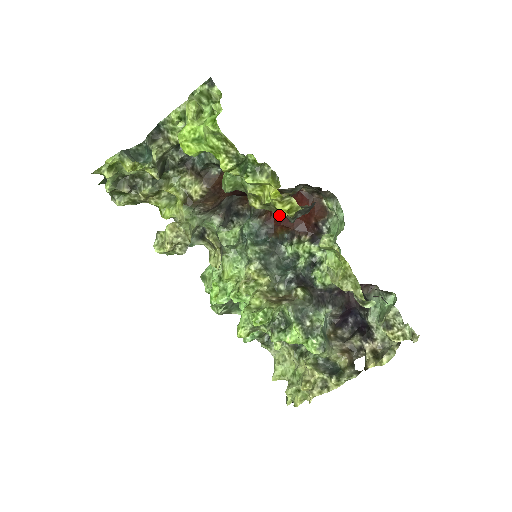
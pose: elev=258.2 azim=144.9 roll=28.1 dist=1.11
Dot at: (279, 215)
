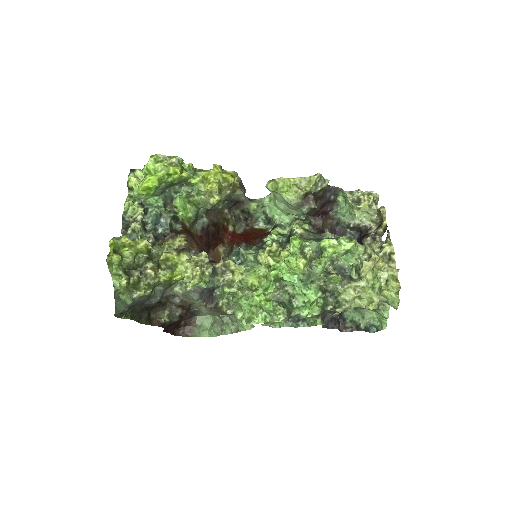
Dot at: (241, 239)
